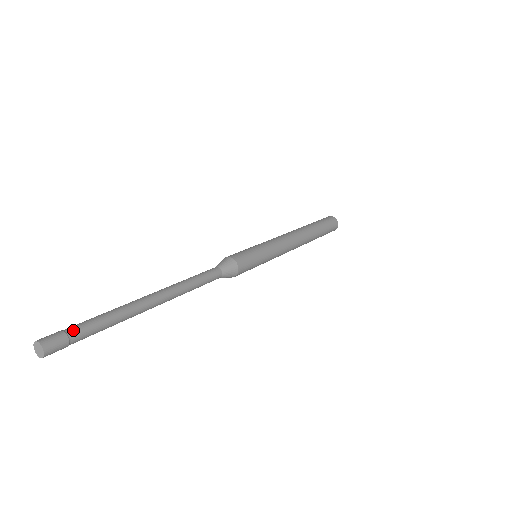
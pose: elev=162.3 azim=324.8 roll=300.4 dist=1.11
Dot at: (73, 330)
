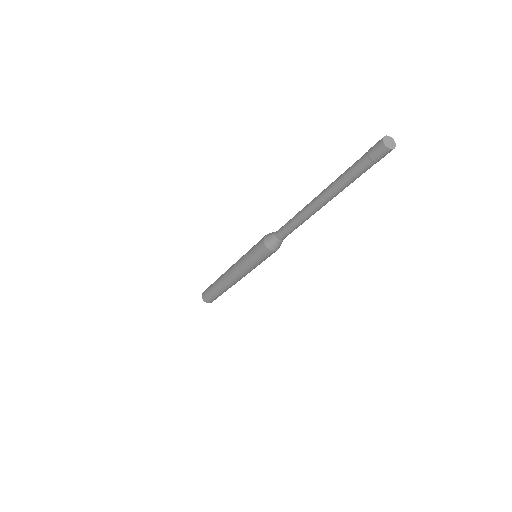
Dot at: occluded
